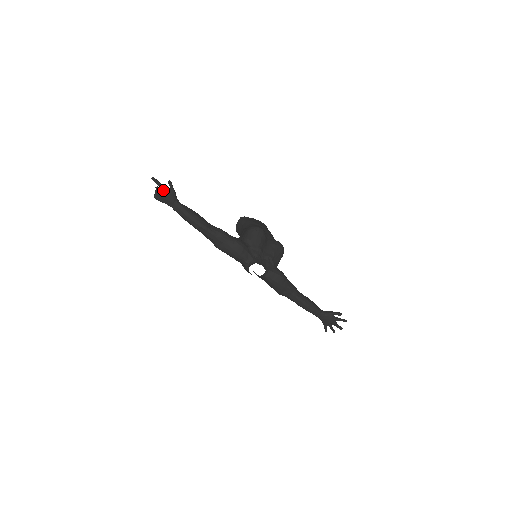
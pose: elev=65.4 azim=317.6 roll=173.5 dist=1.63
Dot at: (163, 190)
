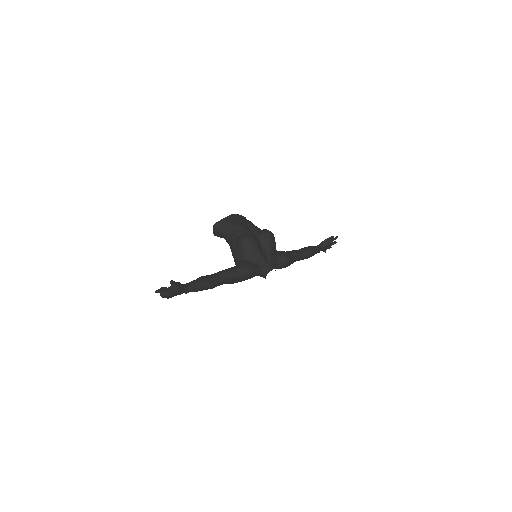
Dot at: (170, 291)
